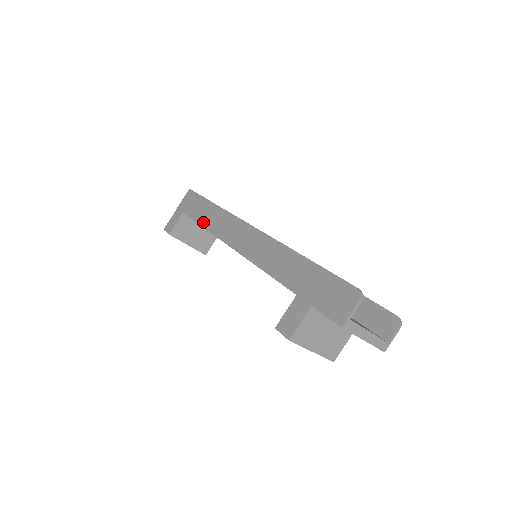
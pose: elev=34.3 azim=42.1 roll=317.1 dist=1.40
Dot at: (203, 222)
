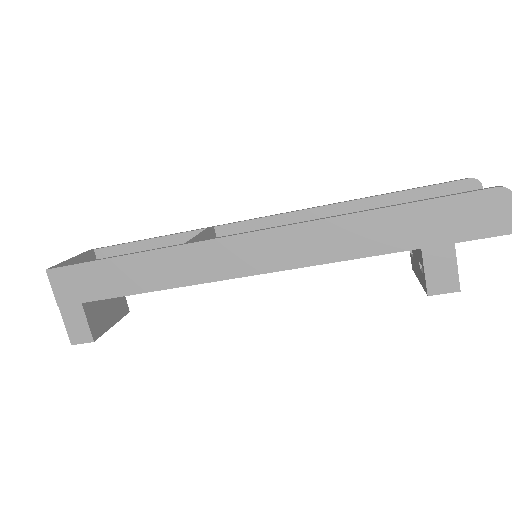
Dot at: (146, 286)
